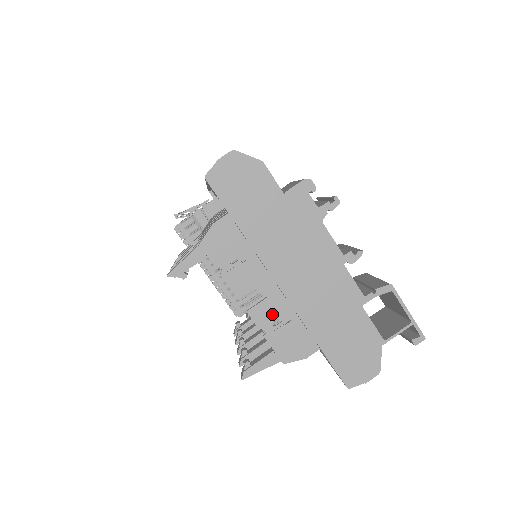
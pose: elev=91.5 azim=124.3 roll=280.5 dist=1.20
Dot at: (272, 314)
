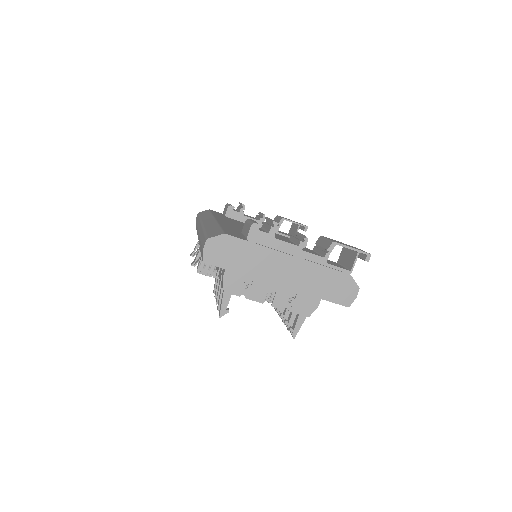
Dot at: (285, 298)
